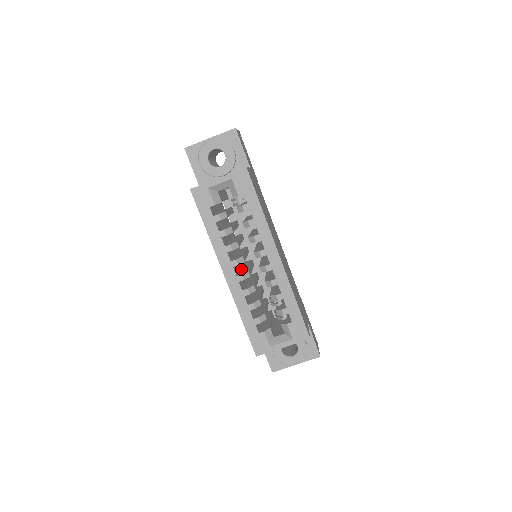
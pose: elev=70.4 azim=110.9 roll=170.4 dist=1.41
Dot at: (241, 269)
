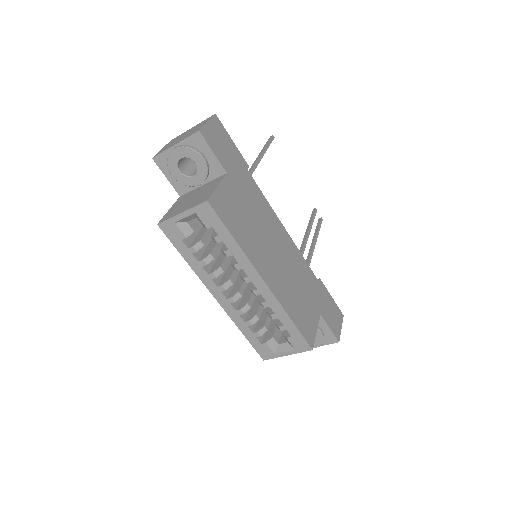
Dot at: (237, 280)
